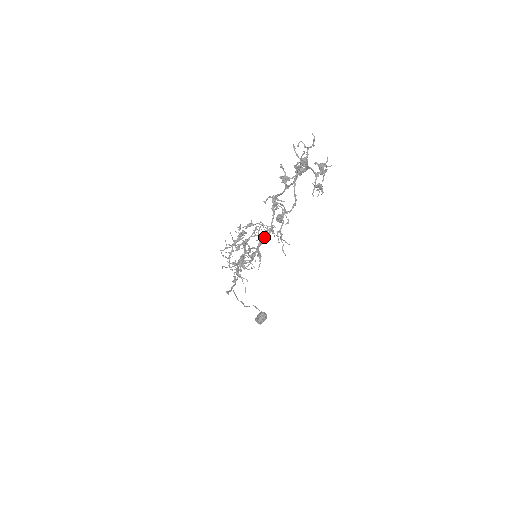
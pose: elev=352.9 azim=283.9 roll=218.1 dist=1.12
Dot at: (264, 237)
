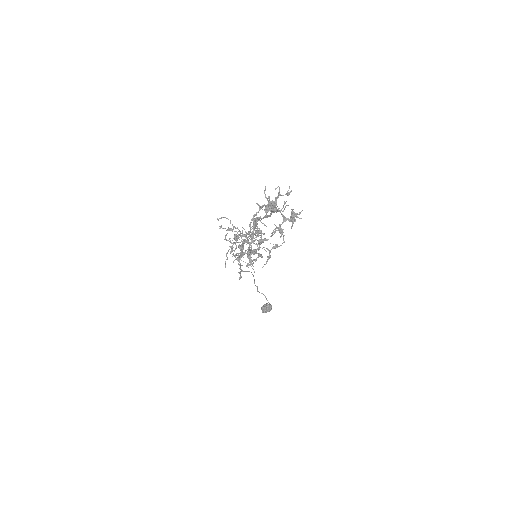
Dot at: (242, 245)
